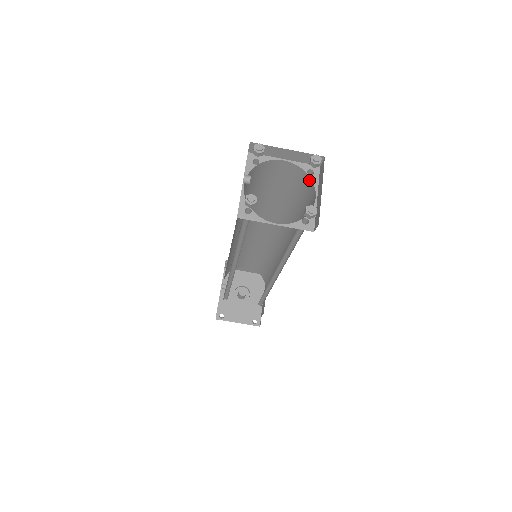
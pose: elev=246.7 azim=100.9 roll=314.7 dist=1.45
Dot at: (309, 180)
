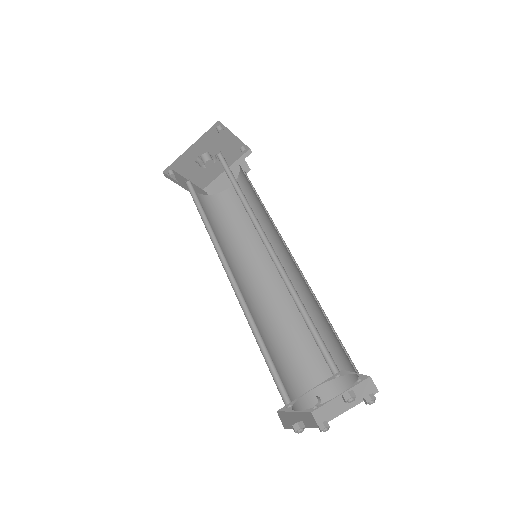
Dot at: (352, 380)
